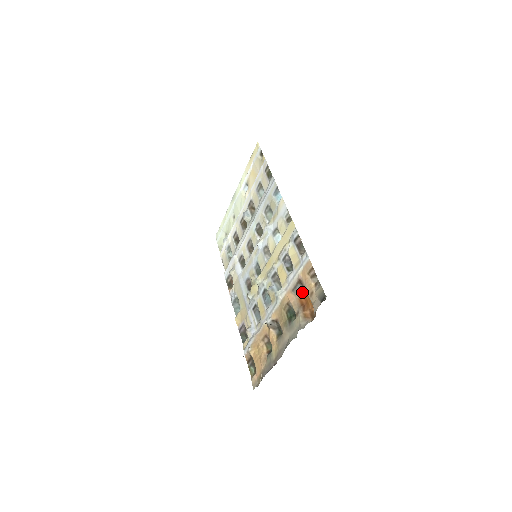
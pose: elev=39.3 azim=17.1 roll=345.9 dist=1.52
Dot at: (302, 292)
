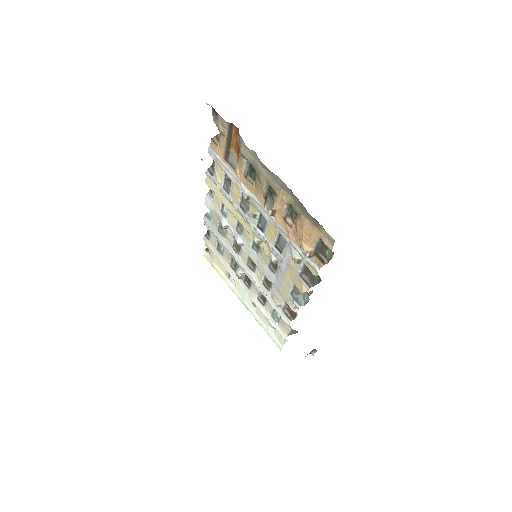
Dot at: (233, 156)
